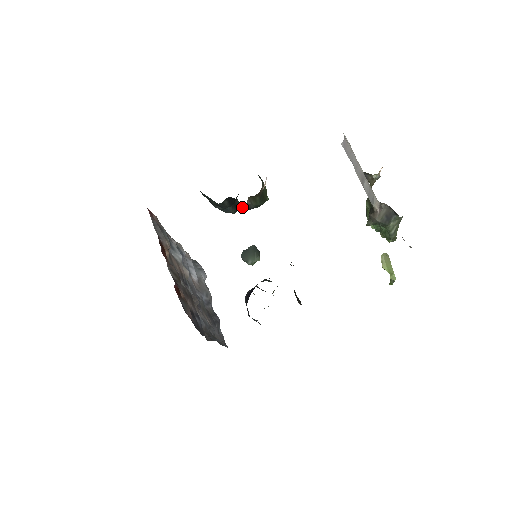
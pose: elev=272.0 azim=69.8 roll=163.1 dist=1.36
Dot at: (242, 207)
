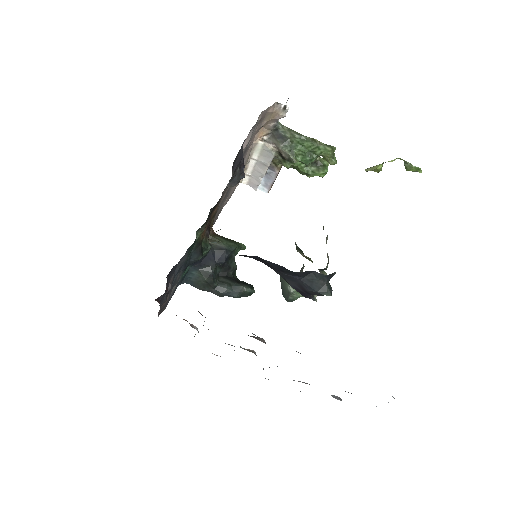
Dot at: (216, 253)
